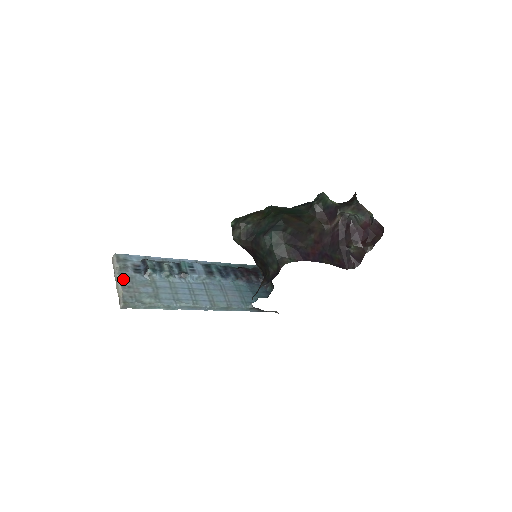
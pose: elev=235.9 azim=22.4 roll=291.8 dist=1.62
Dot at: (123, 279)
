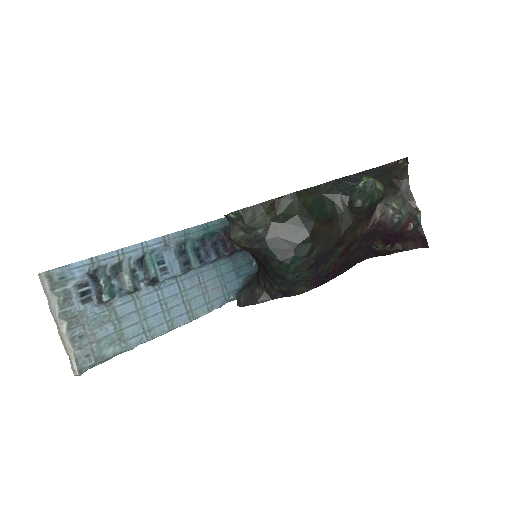
Dot at: (69, 324)
